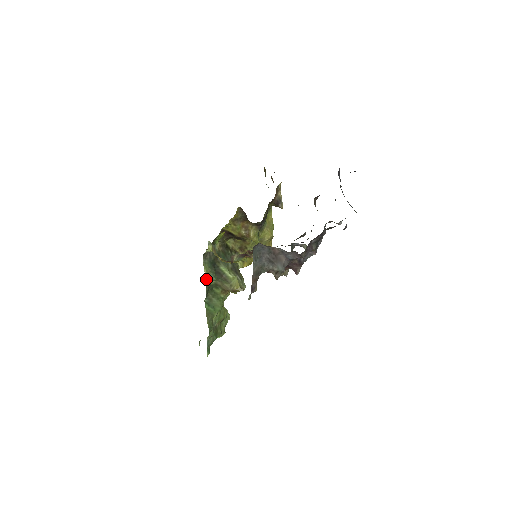
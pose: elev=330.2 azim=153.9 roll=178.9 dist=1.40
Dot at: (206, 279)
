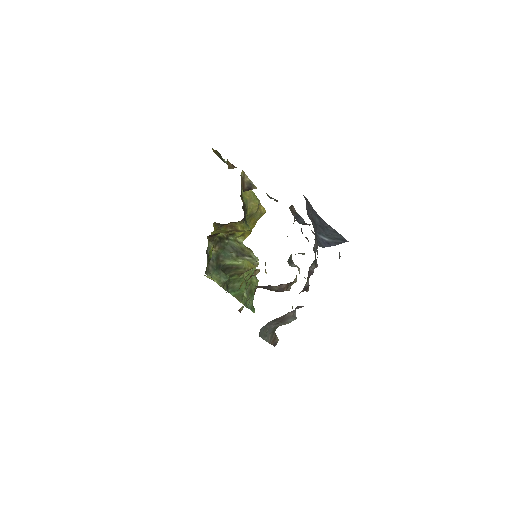
Dot at: (220, 285)
